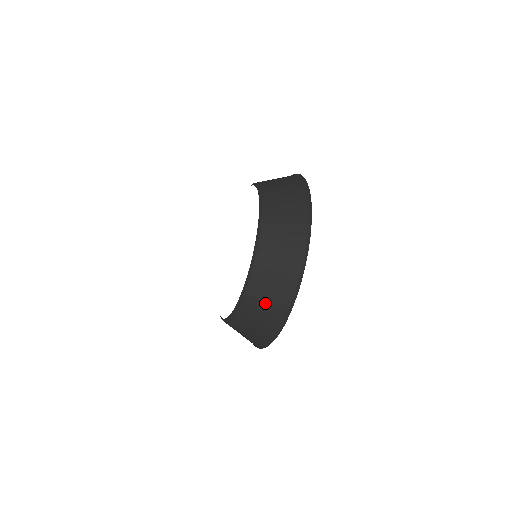
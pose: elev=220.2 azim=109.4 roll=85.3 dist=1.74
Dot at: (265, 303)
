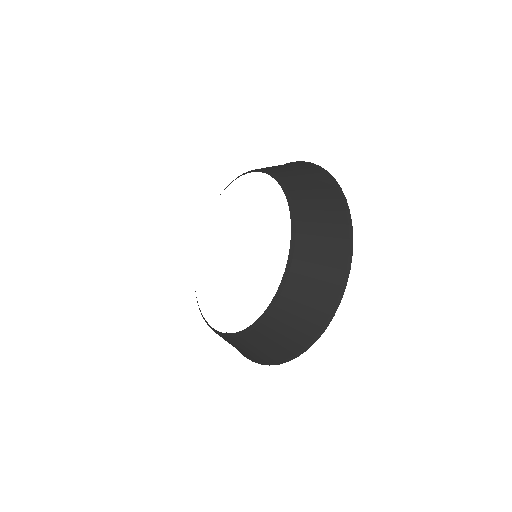
Dot at: (298, 317)
